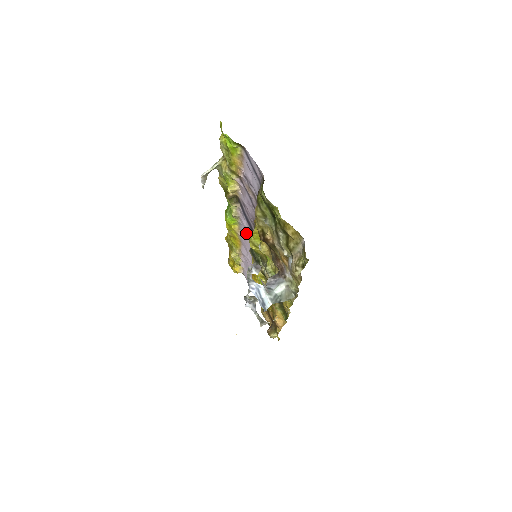
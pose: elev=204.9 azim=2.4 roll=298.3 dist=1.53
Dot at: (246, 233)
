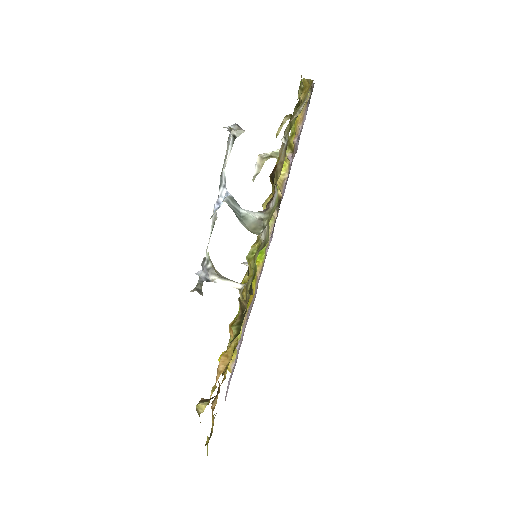
Dot at: occluded
